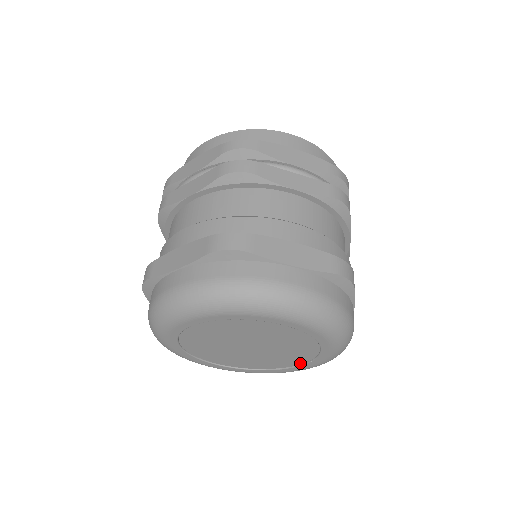
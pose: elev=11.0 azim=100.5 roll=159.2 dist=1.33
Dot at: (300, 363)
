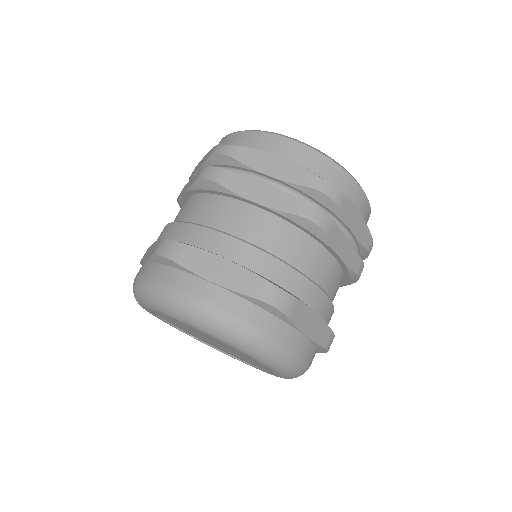
Dot at: occluded
